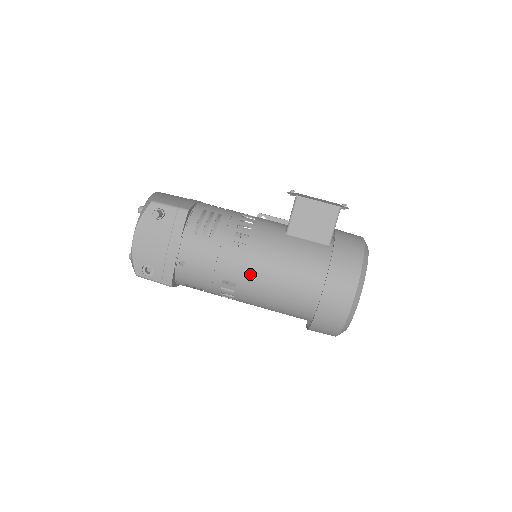
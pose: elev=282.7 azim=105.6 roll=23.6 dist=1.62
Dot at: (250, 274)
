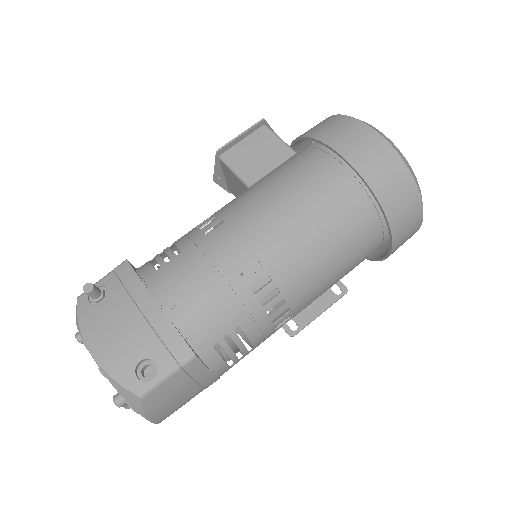
Dot at: (258, 232)
